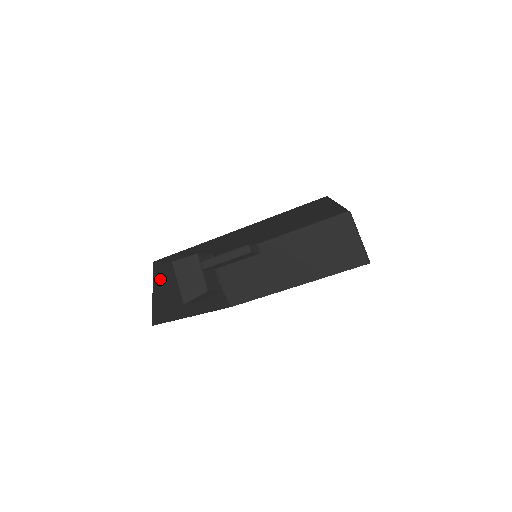
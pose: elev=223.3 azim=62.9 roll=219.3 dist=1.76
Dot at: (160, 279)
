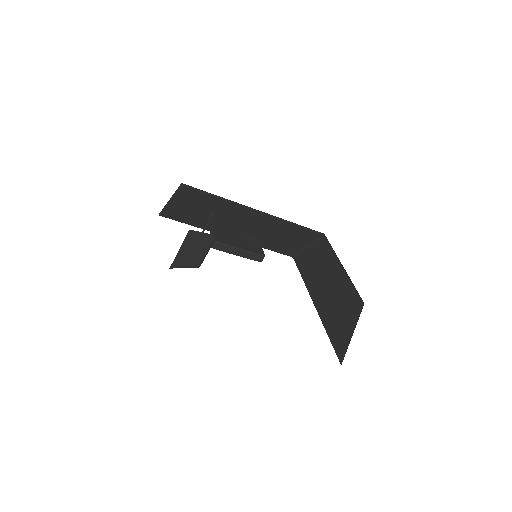
Dot at: occluded
